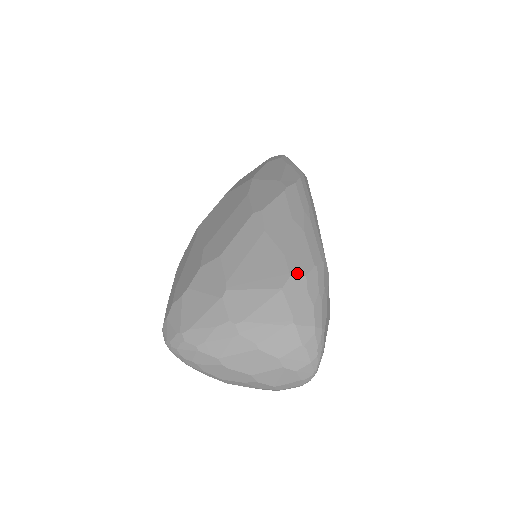
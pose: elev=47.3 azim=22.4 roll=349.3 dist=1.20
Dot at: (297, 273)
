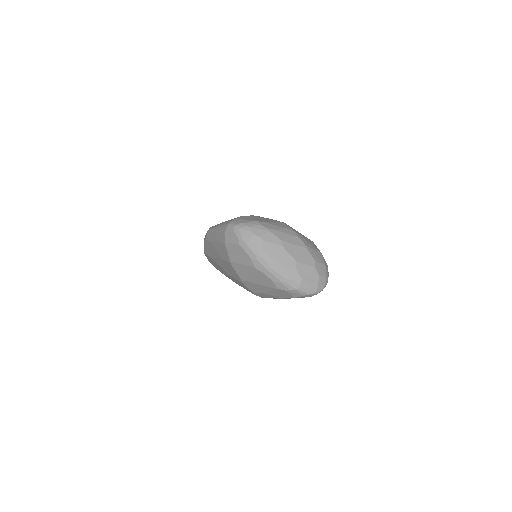
Dot at: occluded
